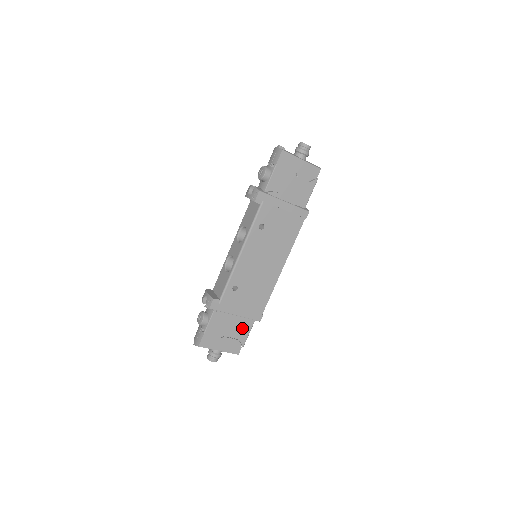
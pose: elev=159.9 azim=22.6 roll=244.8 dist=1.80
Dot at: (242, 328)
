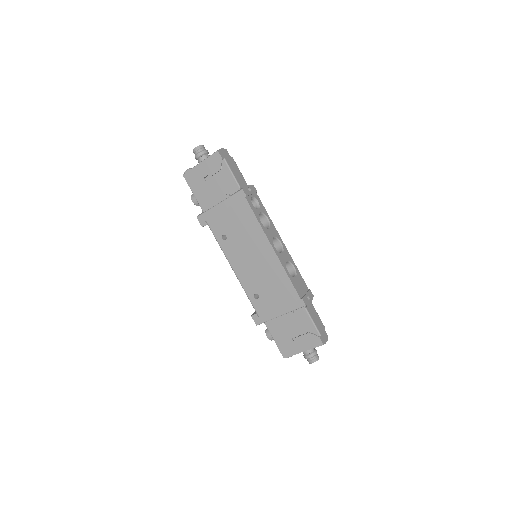
Dot at: (301, 321)
